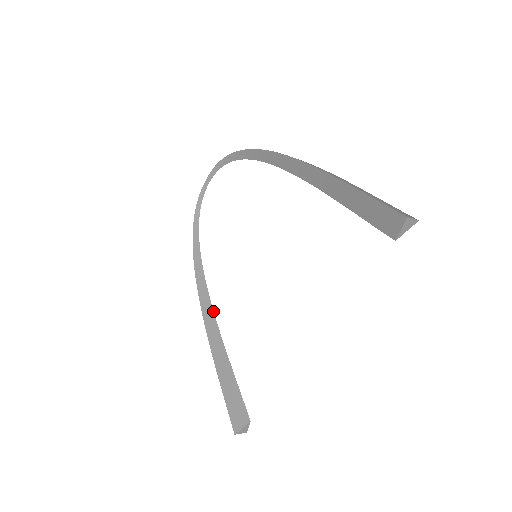
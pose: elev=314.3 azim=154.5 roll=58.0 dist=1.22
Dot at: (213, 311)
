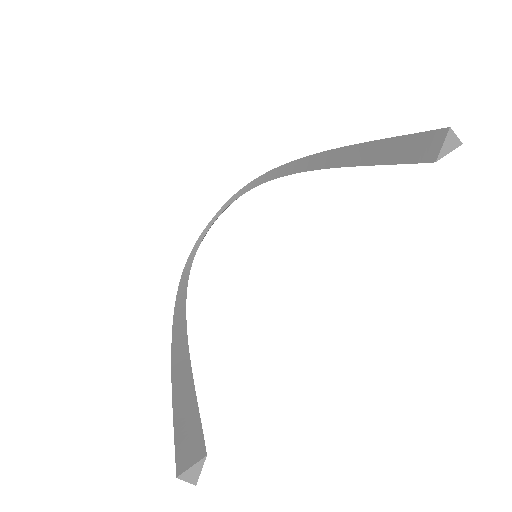
Dot at: (187, 335)
